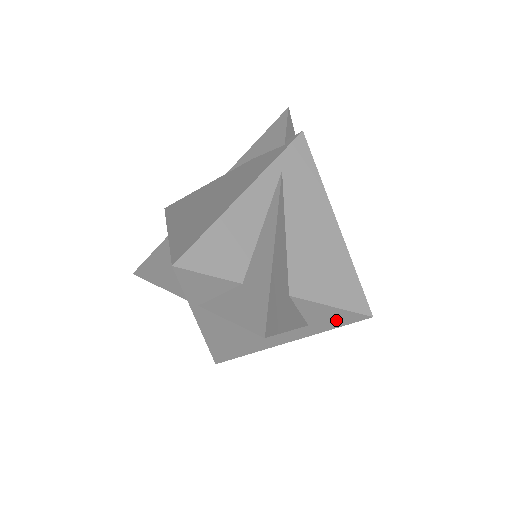
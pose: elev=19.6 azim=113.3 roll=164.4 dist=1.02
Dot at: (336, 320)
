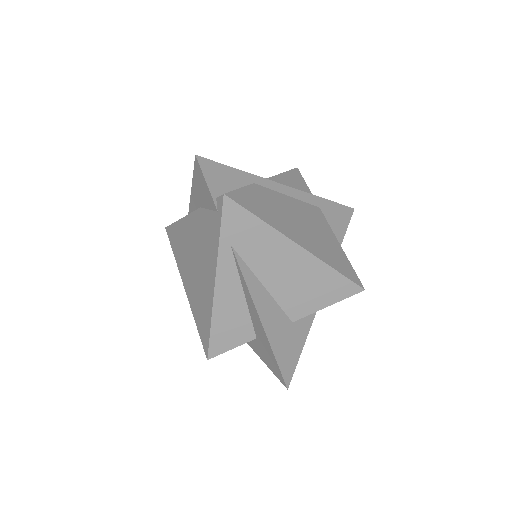
Dot at: occluded
